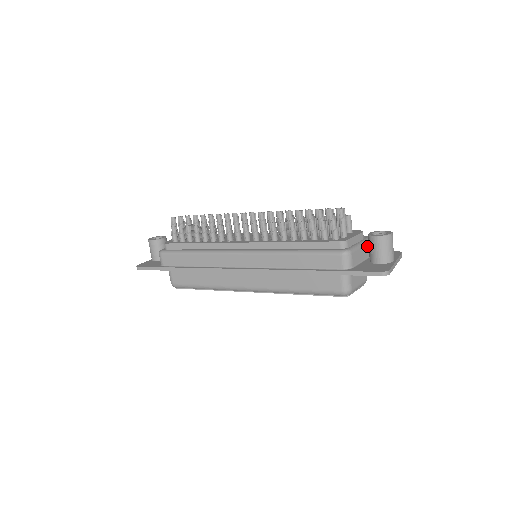
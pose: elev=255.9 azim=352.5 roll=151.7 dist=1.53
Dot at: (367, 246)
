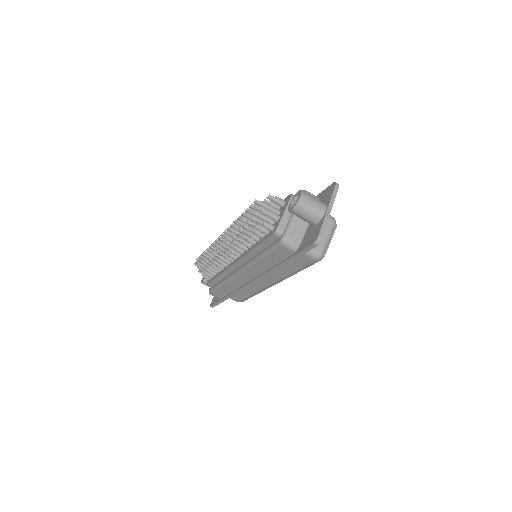
Dot at: occluded
